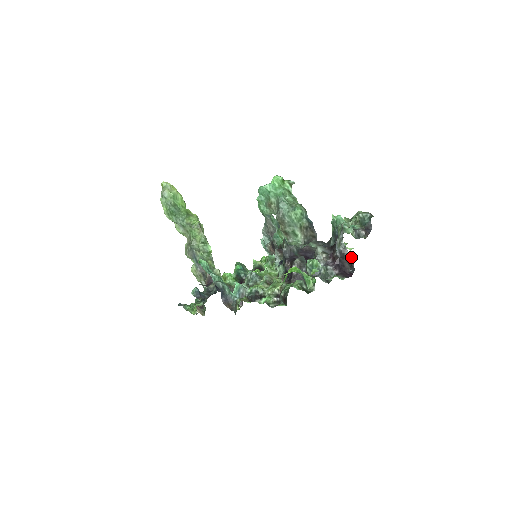
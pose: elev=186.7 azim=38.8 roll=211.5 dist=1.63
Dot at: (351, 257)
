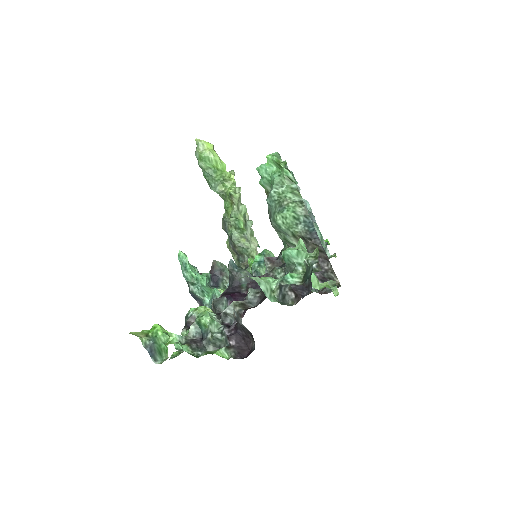
Dot at: occluded
